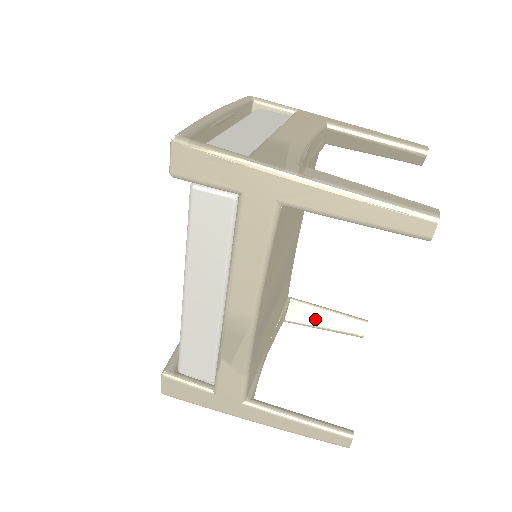
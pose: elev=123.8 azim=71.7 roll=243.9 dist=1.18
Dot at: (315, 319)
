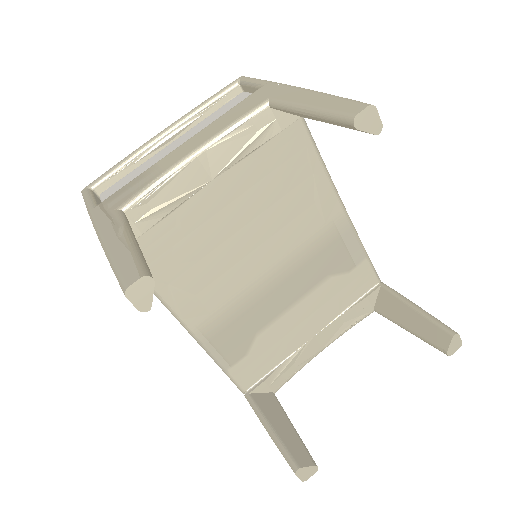
Dot at: (399, 316)
